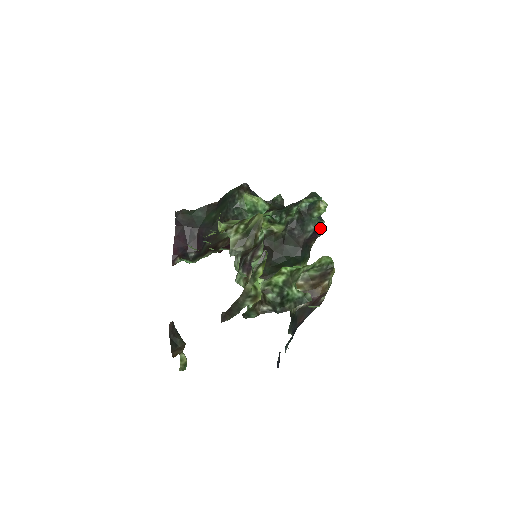
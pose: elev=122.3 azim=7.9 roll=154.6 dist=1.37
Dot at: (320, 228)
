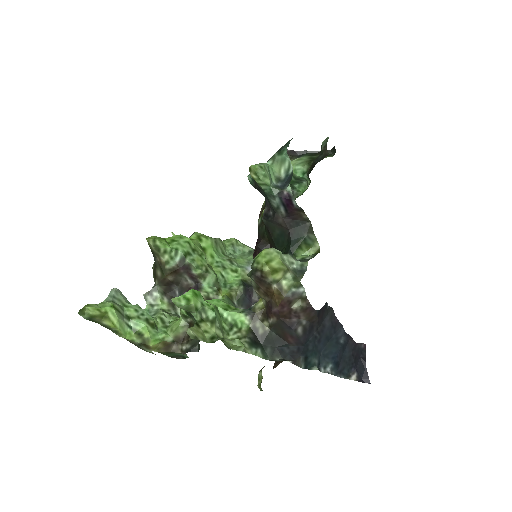
Dot at: (288, 197)
